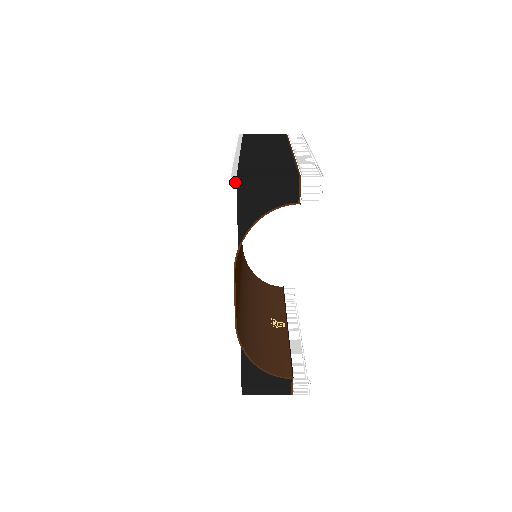
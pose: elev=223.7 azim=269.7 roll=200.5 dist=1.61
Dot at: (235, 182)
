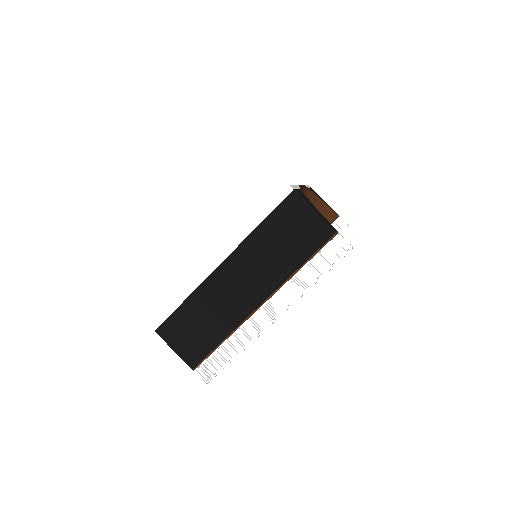
Dot at: occluded
